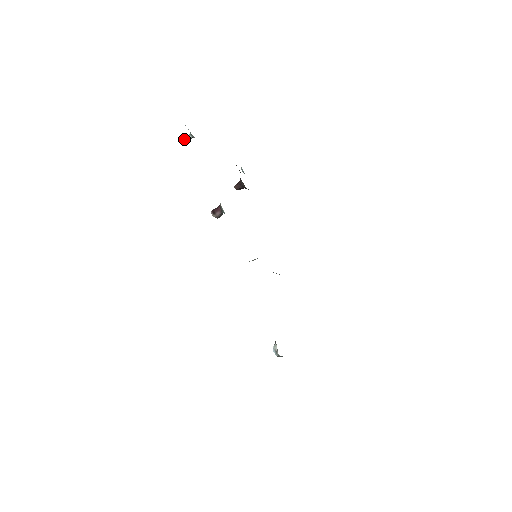
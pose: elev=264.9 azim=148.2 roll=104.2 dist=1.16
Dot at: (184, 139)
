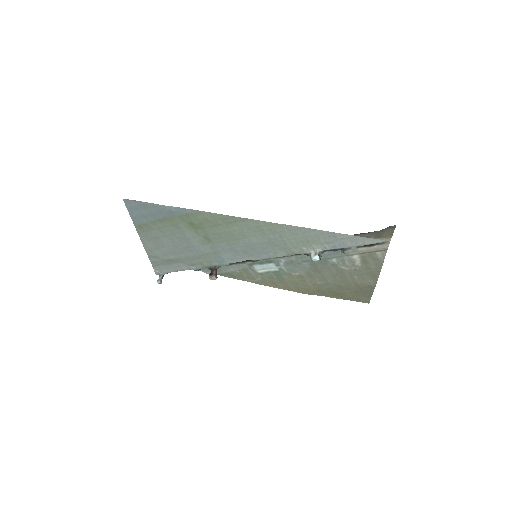
Dot at: (158, 281)
